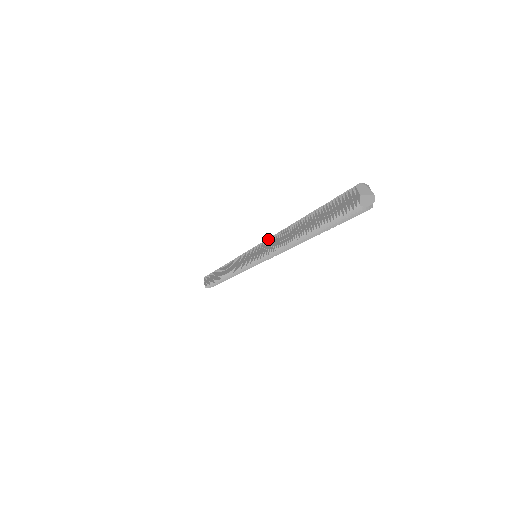
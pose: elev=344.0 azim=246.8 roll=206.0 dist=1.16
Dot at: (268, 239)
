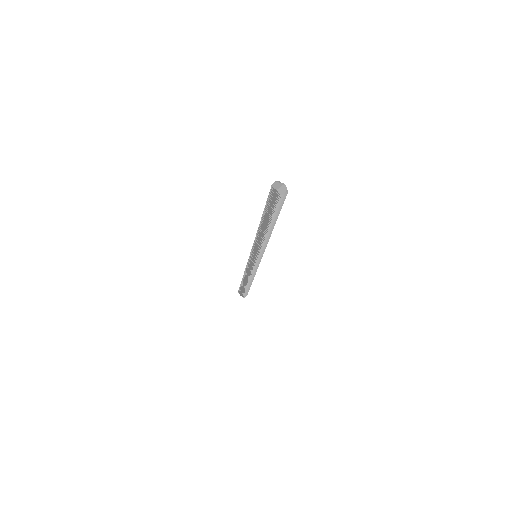
Dot at: (254, 242)
